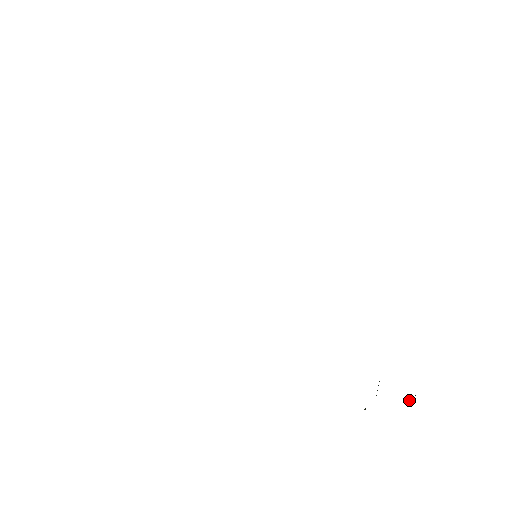
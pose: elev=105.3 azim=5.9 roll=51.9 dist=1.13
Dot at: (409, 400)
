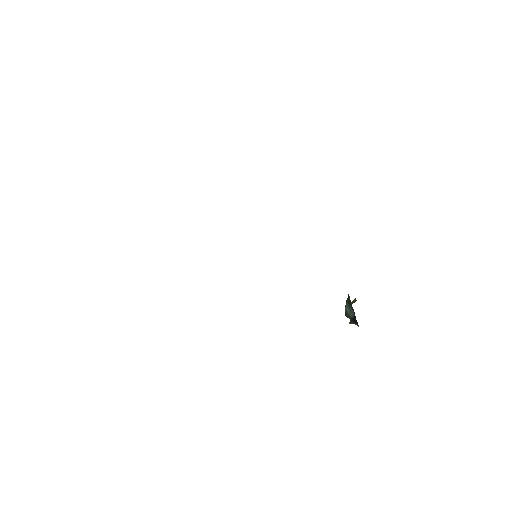
Dot at: occluded
